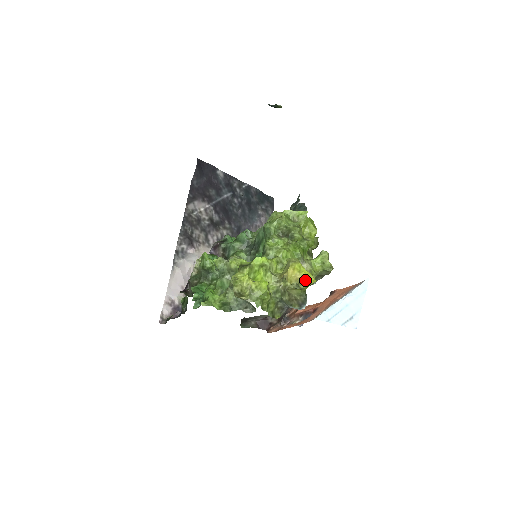
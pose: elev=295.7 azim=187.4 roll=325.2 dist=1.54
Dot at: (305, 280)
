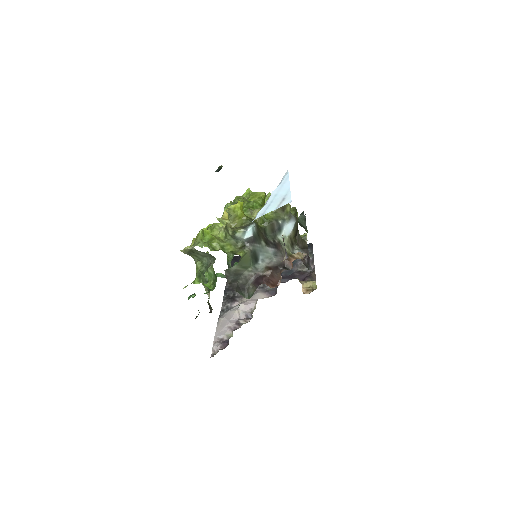
Dot at: occluded
